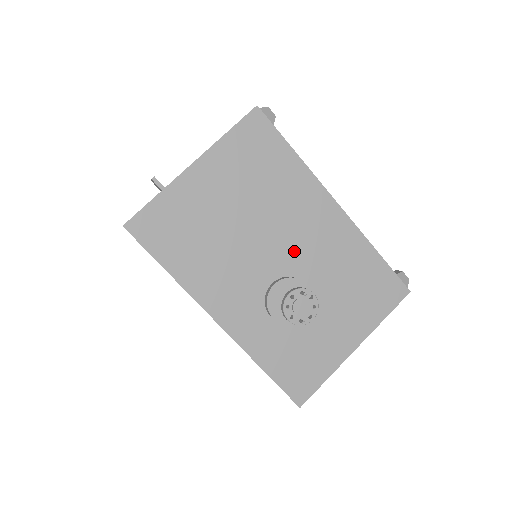
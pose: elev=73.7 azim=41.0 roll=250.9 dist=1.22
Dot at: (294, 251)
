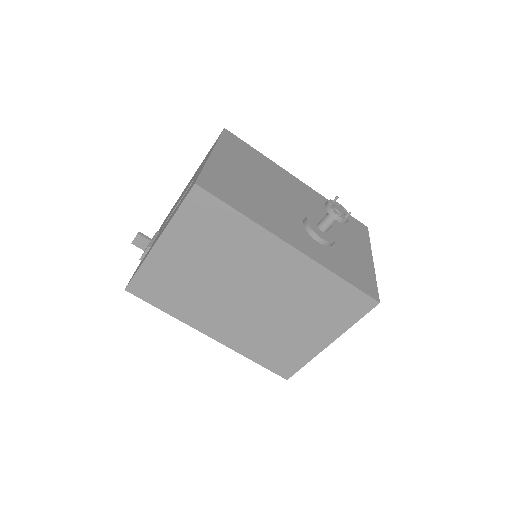
Dot at: (299, 204)
